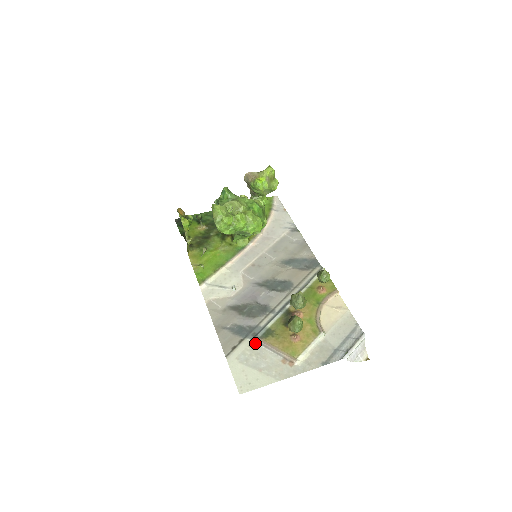
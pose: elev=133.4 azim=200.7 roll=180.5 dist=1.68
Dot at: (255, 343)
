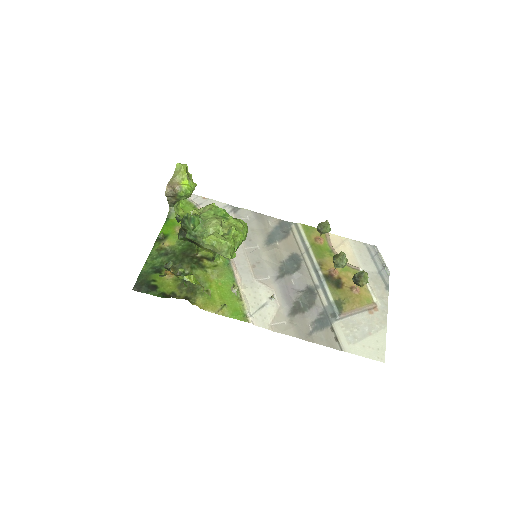
Dot at: (342, 320)
